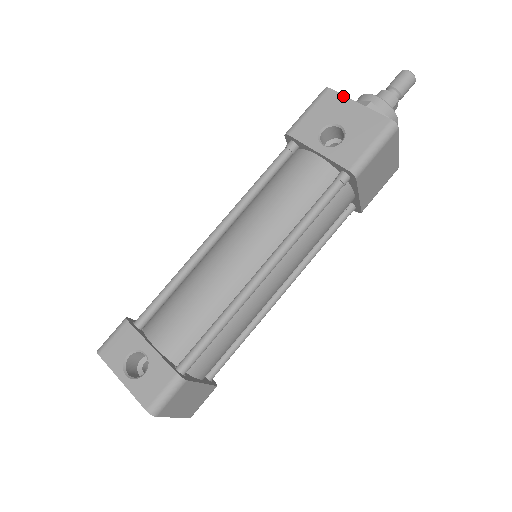
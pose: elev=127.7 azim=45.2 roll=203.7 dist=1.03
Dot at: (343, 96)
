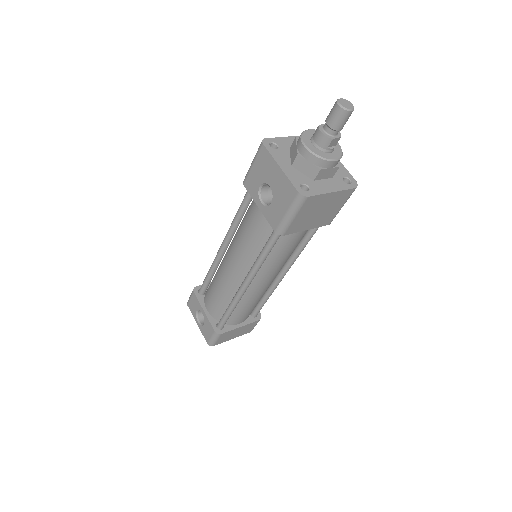
Dot at: (270, 156)
